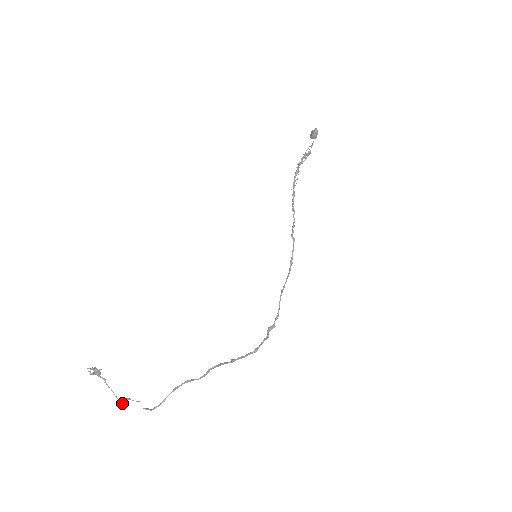
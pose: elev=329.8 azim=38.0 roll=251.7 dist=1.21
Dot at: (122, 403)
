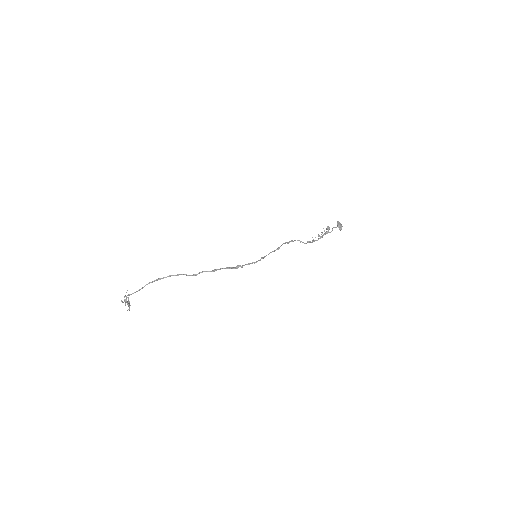
Dot at: (122, 301)
